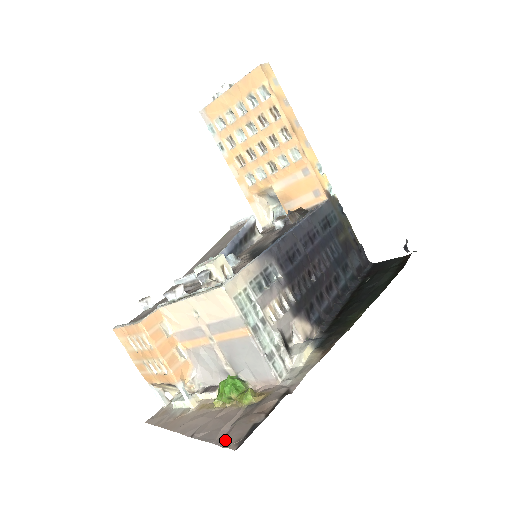
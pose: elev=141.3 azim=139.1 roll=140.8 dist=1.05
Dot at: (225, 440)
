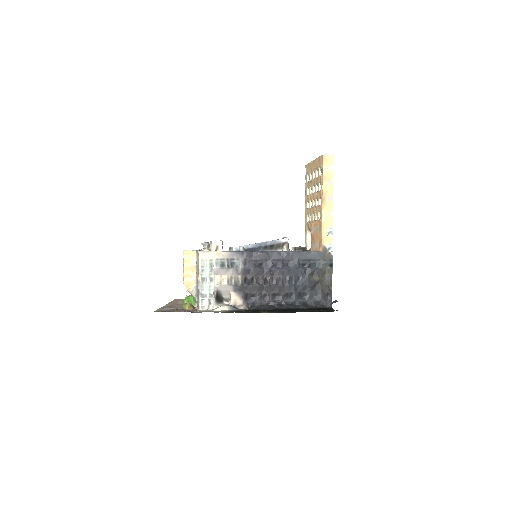
Dot at: (160, 310)
